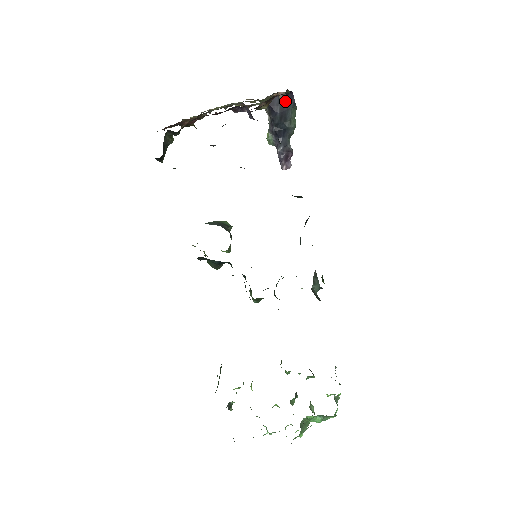
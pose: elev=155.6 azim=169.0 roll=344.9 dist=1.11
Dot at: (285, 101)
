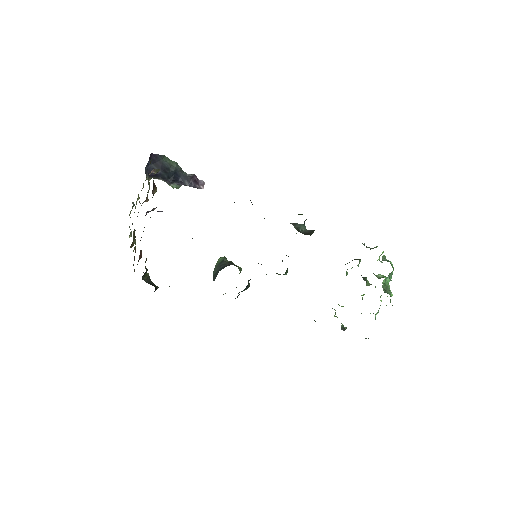
Dot at: (158, 171)
